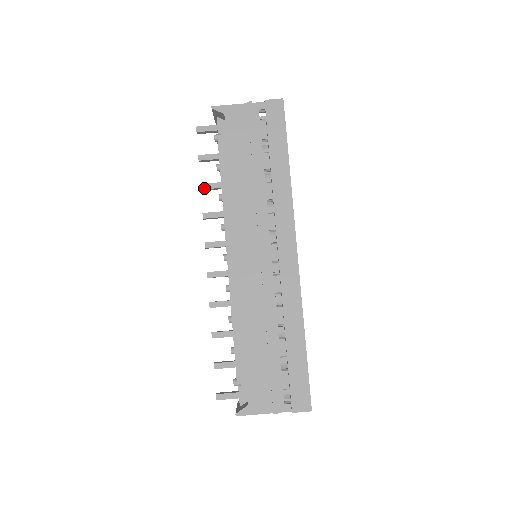
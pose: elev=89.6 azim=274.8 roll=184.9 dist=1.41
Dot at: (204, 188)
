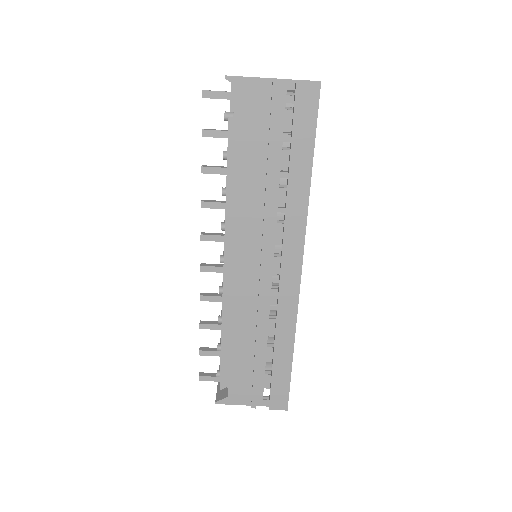
Dot at: (205, 172)
